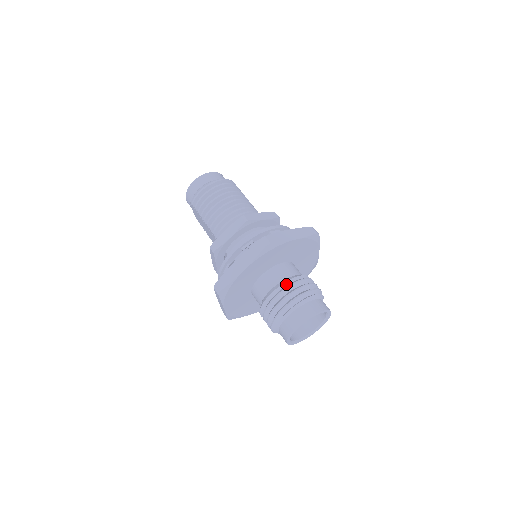
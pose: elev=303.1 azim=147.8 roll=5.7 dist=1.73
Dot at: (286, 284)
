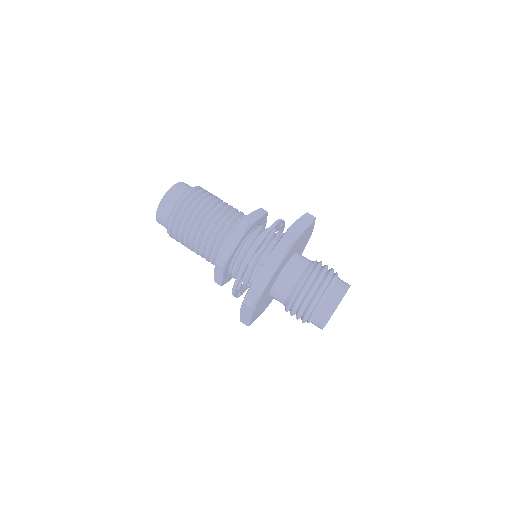
Dot at: (292, 300)
